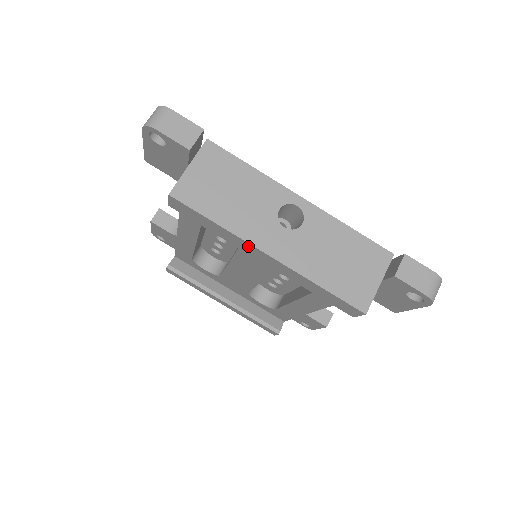
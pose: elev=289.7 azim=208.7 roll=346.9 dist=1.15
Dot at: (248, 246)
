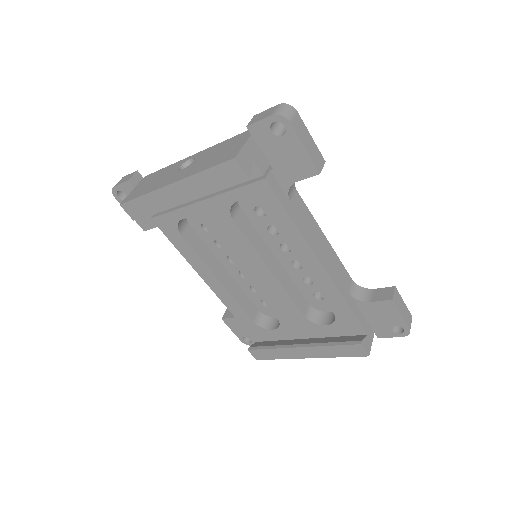
Dot at: (164, 193)
